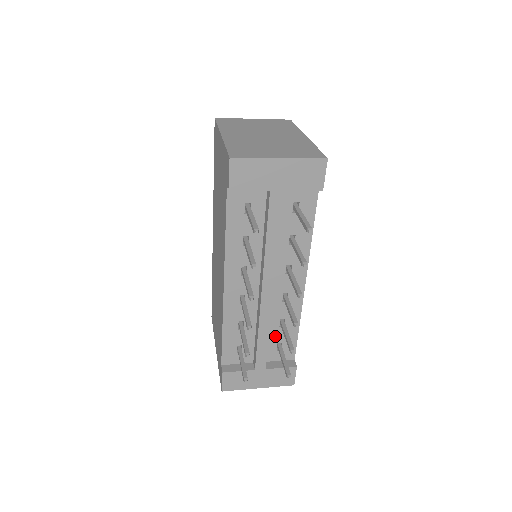
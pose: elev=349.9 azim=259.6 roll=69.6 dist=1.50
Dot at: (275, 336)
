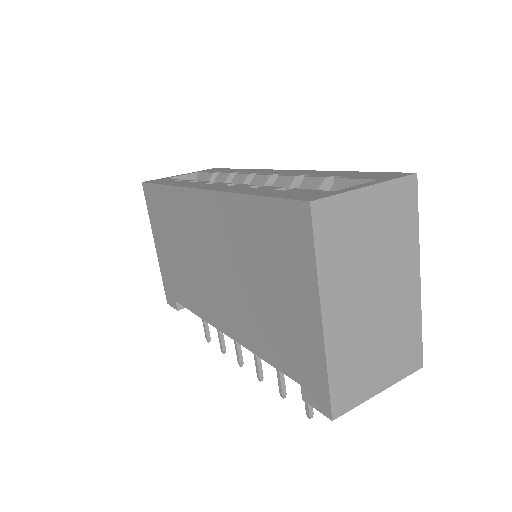
Dot at: occluded
